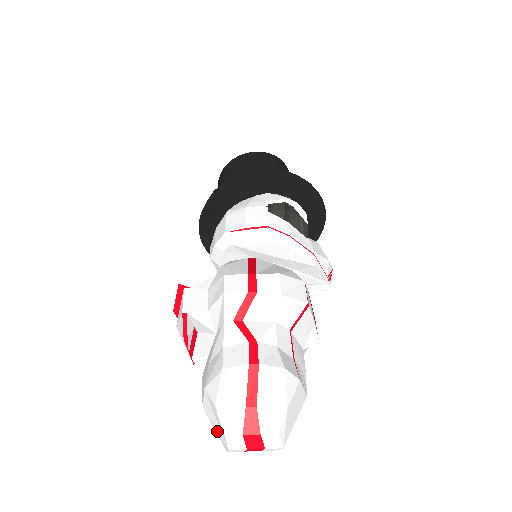
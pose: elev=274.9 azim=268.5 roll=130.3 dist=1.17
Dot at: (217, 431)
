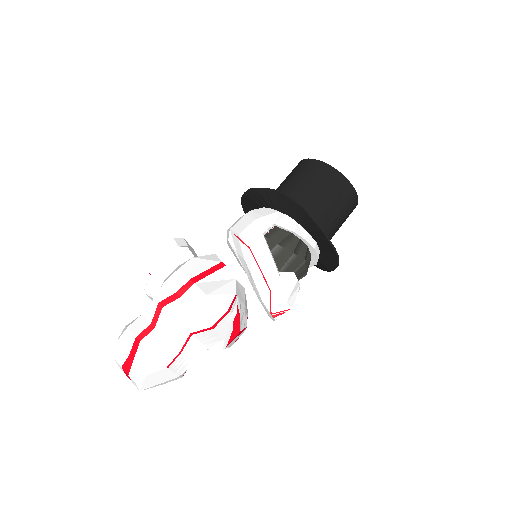
Dot at: occluded
